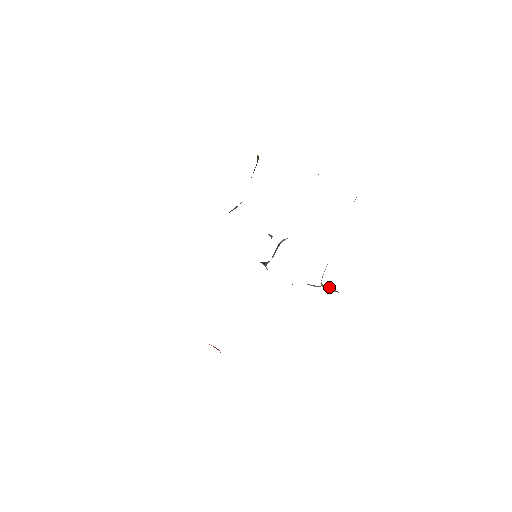
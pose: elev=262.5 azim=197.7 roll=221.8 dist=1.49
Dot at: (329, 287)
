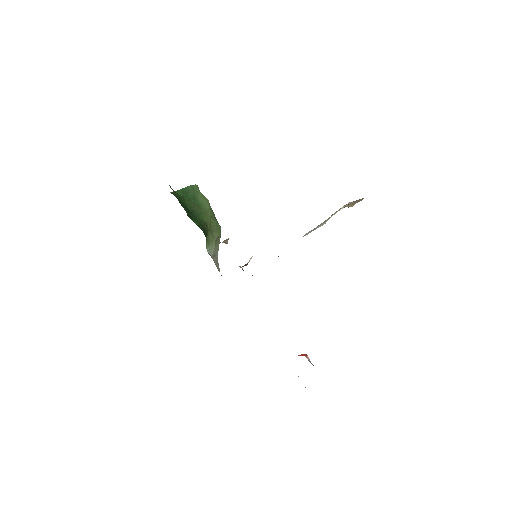
Dot at: occluded
